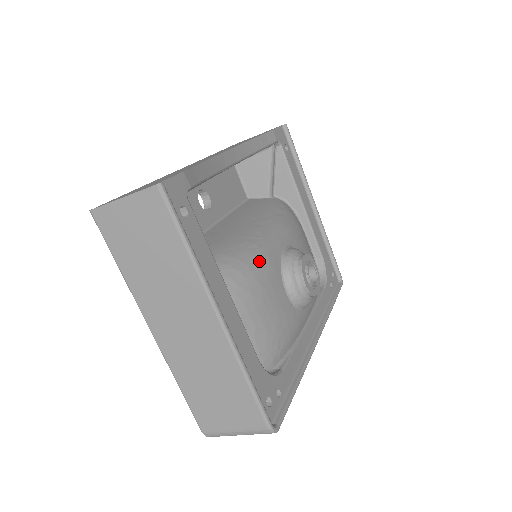
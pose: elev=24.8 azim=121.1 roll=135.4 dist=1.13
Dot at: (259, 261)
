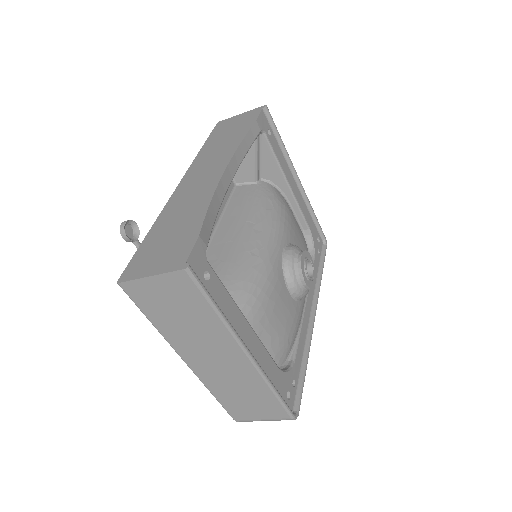
Dot at: (266, 276)
